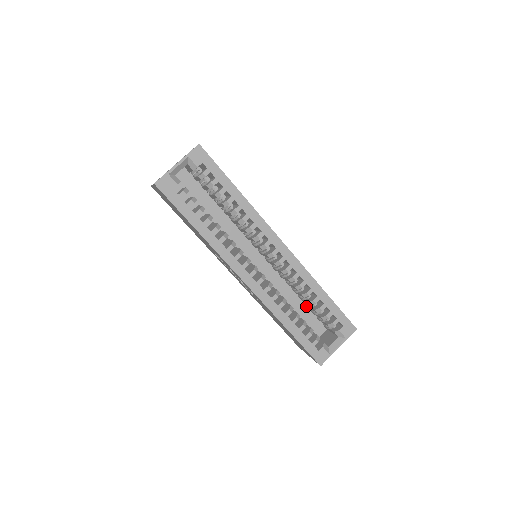
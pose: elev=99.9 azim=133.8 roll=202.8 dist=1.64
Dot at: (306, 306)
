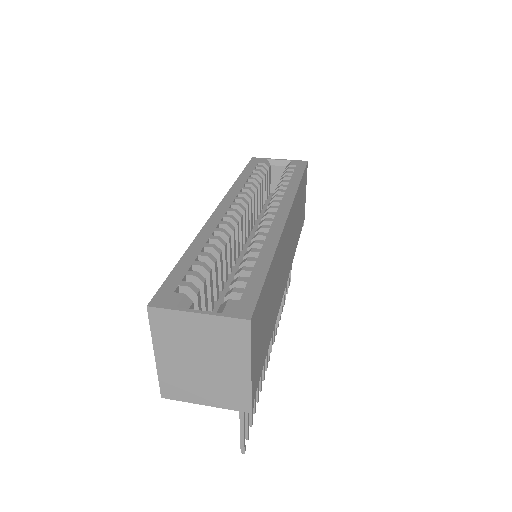
Dot at: occluded
